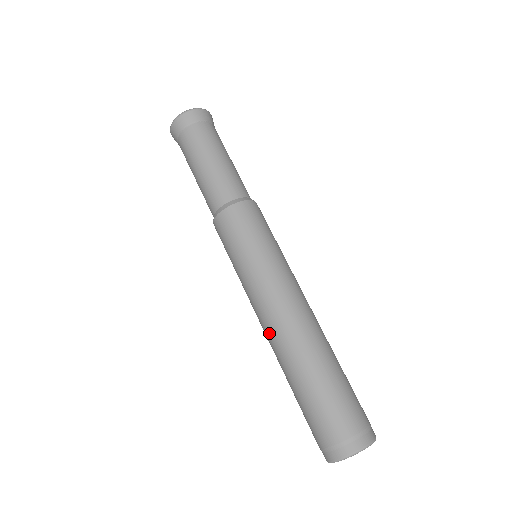
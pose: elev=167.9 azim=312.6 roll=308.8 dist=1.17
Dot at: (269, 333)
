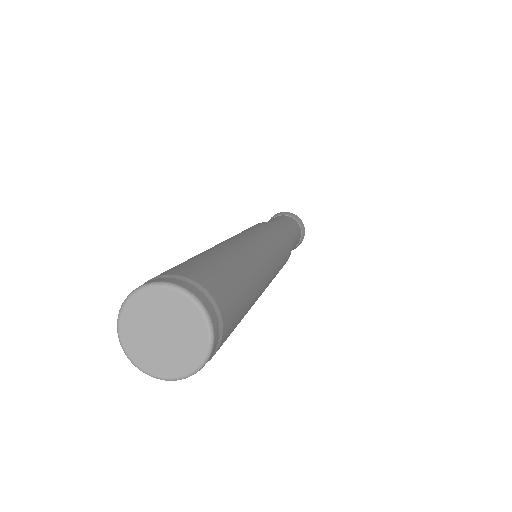
Dot at: occluded
